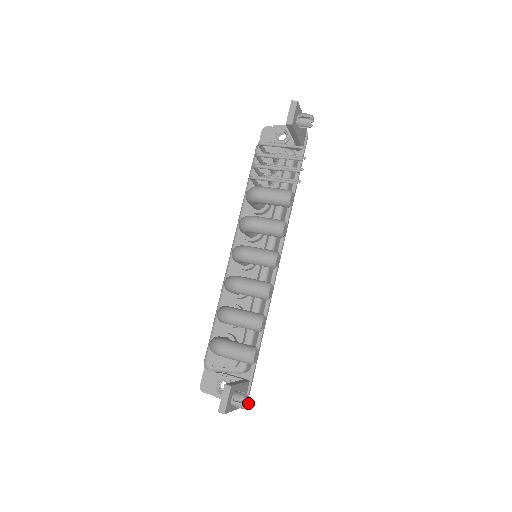
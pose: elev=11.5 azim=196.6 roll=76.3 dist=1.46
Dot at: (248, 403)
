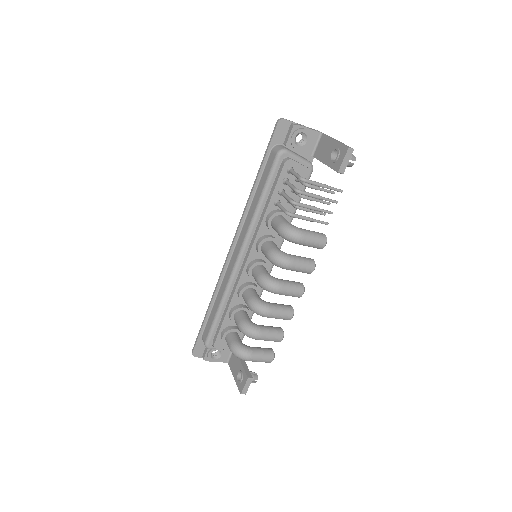
Dot at: occluded
